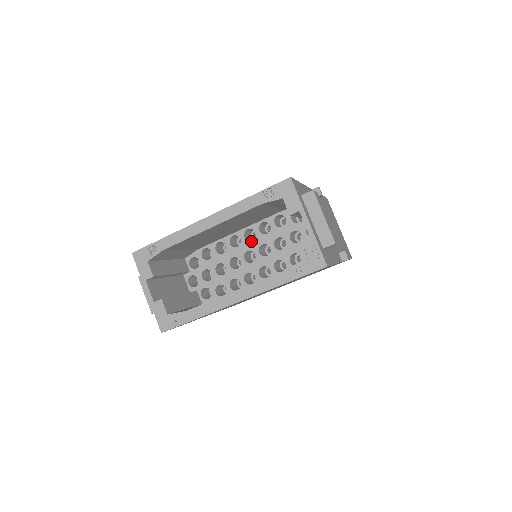
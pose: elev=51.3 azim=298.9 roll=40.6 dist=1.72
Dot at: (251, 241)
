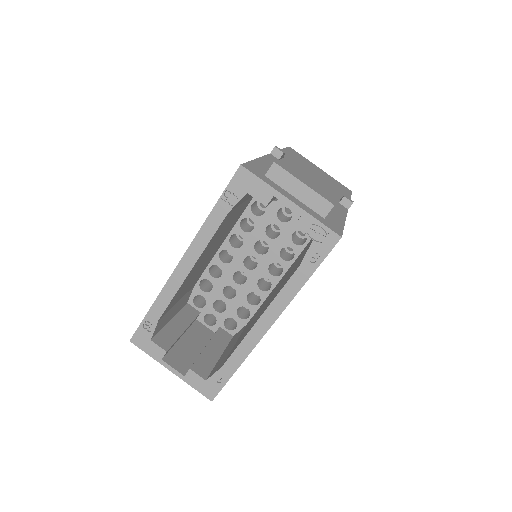
Dot at: (242, 246)
